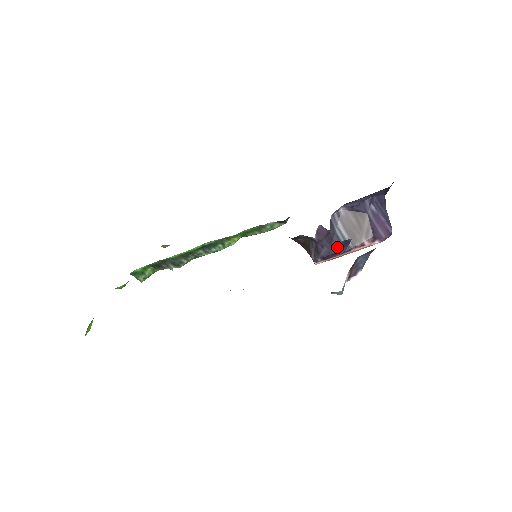
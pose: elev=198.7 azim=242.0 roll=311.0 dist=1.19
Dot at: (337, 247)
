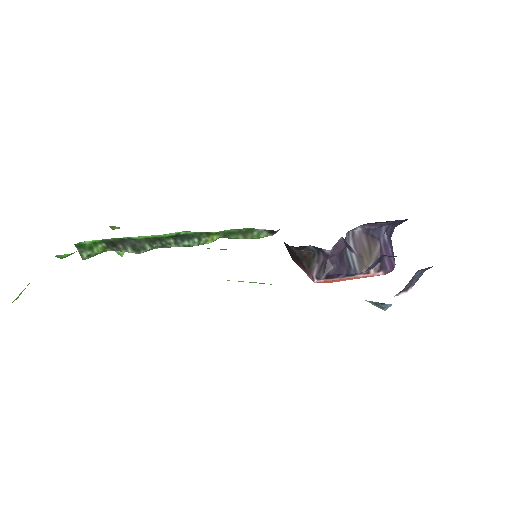
Dot at: (345, 268)
